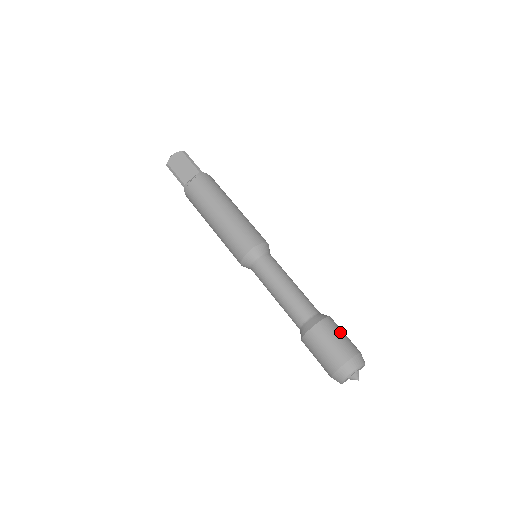
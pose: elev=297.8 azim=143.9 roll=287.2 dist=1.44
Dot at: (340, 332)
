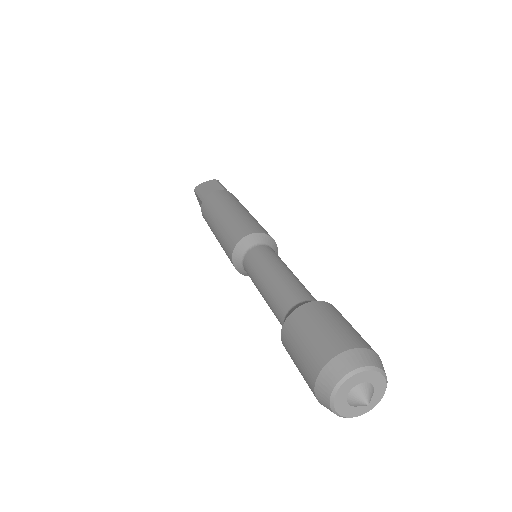
Dot at: (348, 322)
